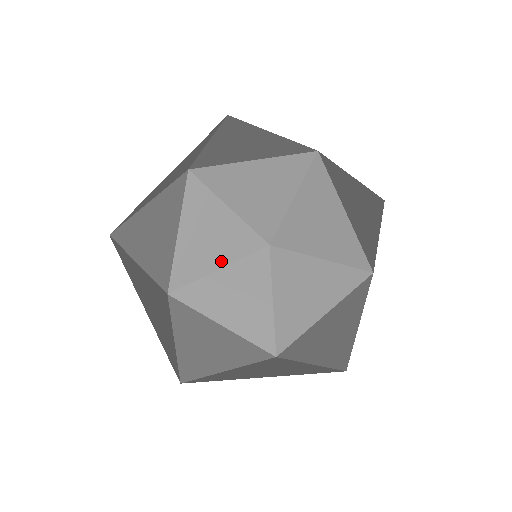
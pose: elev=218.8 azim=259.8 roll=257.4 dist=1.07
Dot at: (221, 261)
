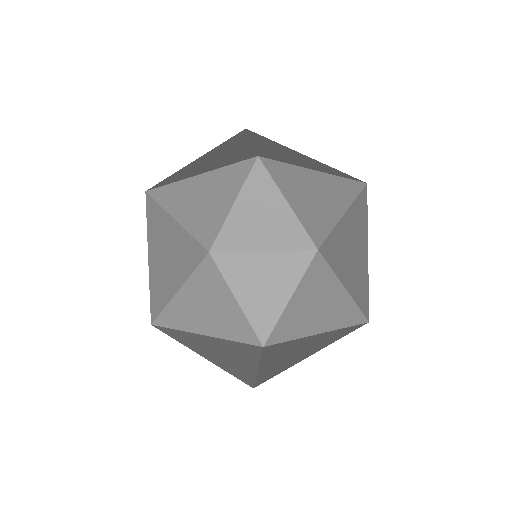
Dot at: (209, 169)
